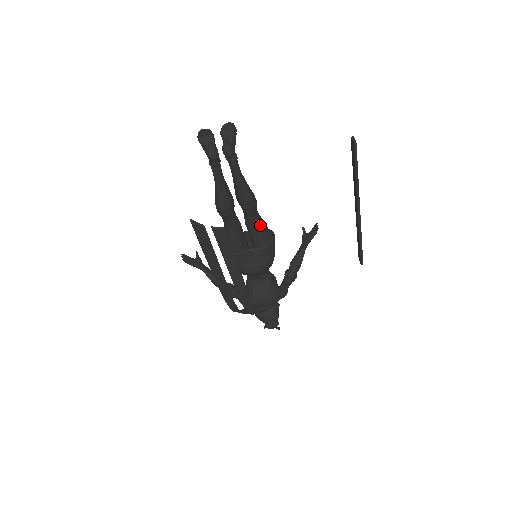
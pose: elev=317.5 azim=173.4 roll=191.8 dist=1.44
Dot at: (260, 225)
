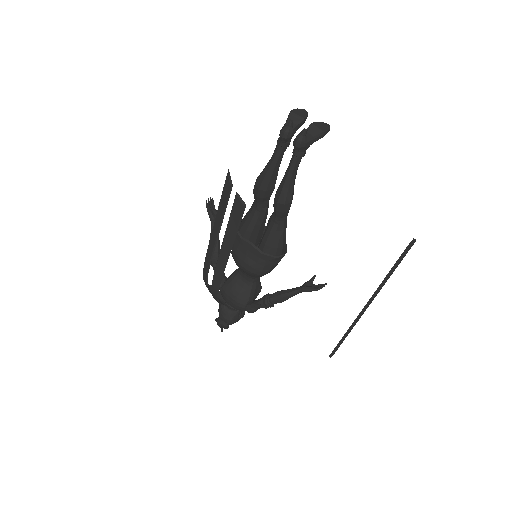
Dot at: (278, 233)
